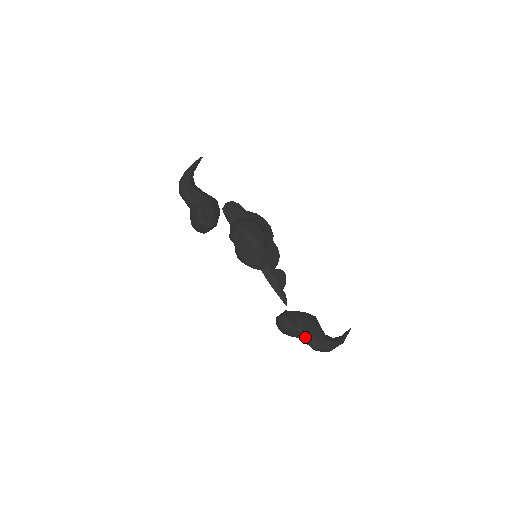
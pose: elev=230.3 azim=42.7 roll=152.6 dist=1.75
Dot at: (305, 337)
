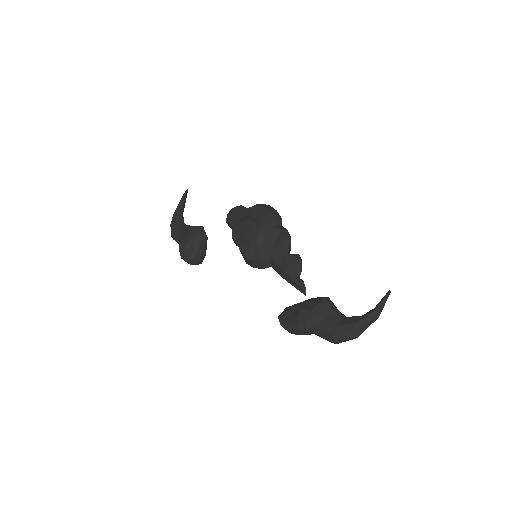
Dot at: (313, 332)
